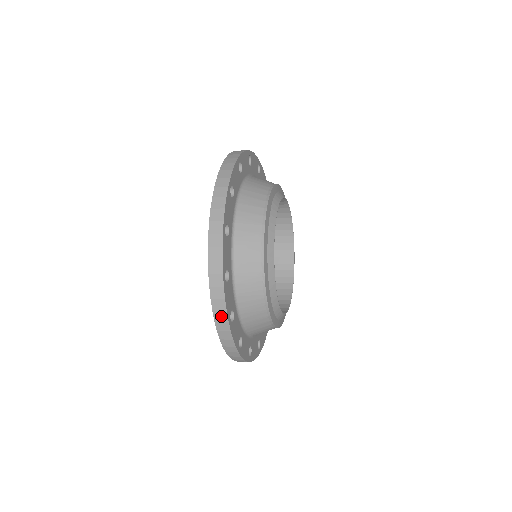
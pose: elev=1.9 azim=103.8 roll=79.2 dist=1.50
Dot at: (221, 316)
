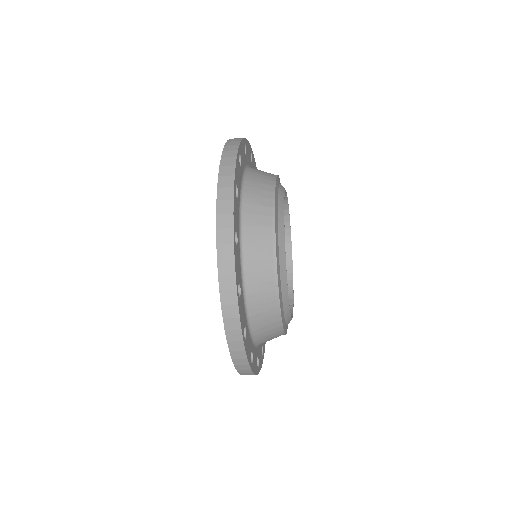
Dot at: (235, 336)
